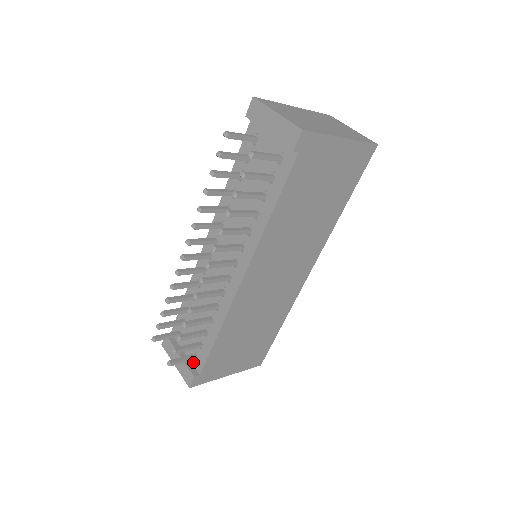
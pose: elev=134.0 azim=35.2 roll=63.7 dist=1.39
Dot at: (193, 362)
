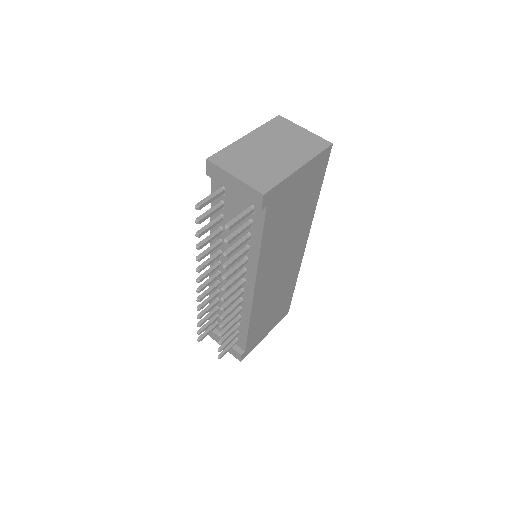
Dot at: (236, 343)
